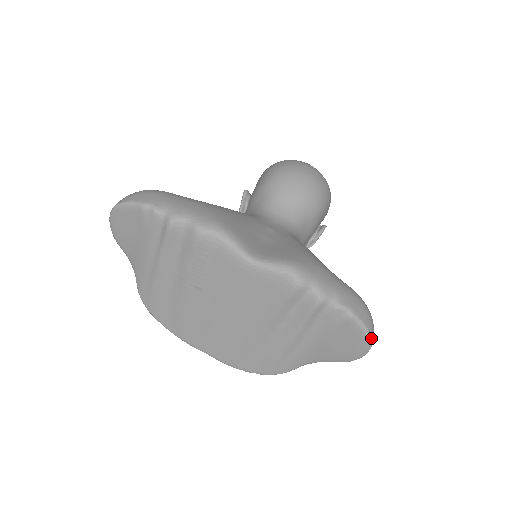
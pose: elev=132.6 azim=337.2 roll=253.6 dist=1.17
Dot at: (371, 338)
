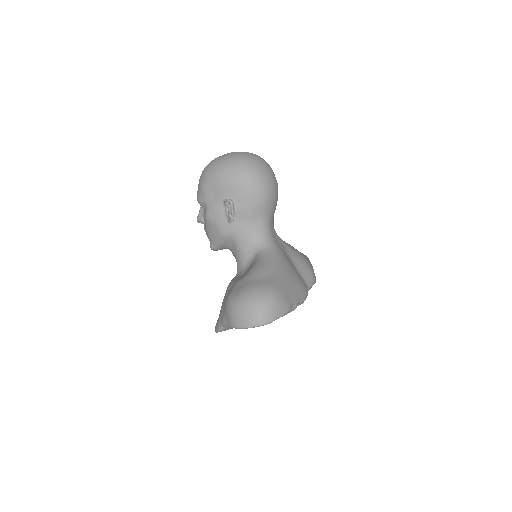
Dot at: occluded
